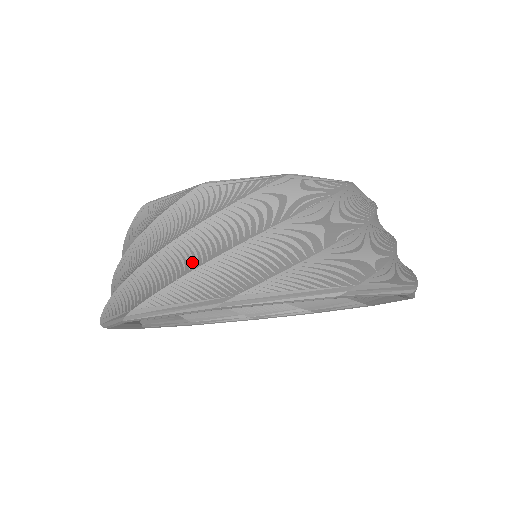
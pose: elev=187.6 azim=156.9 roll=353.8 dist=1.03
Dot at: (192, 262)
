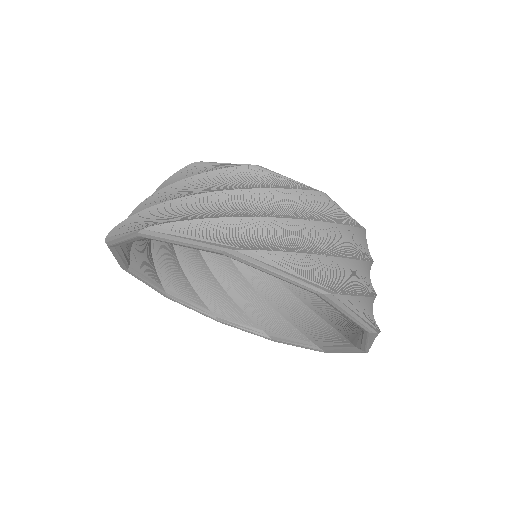
Dot at: (221, 213)
